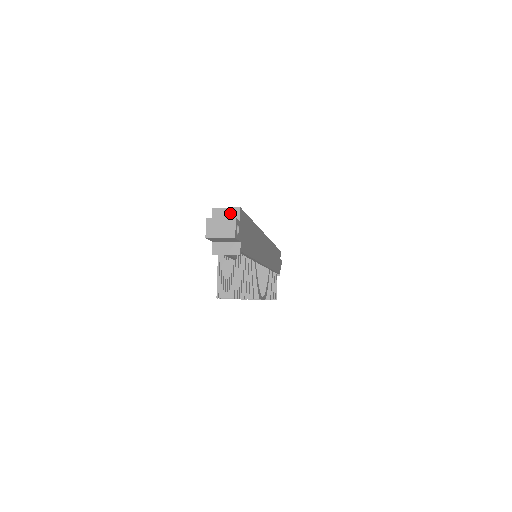
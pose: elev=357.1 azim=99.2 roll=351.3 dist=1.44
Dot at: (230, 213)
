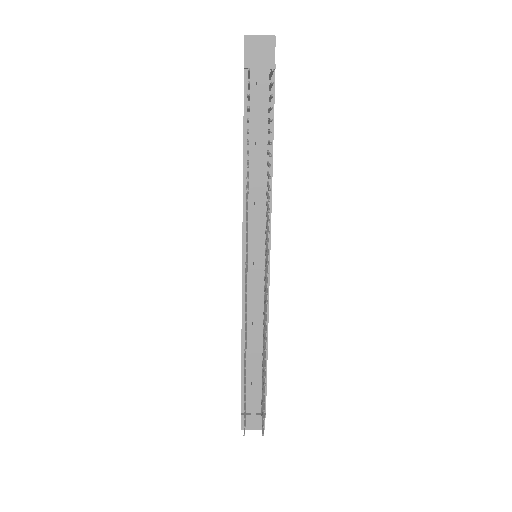
Dot at: occluded
